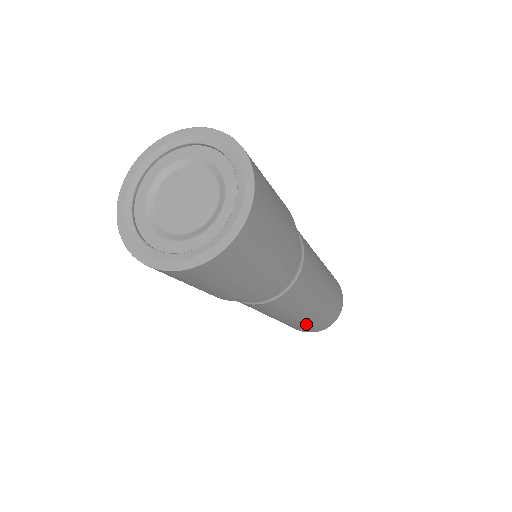
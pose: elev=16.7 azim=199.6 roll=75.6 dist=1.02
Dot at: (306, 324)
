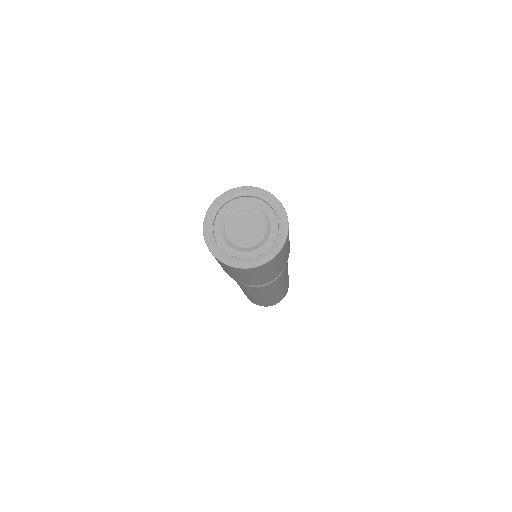
Dot at: (286, 286)
